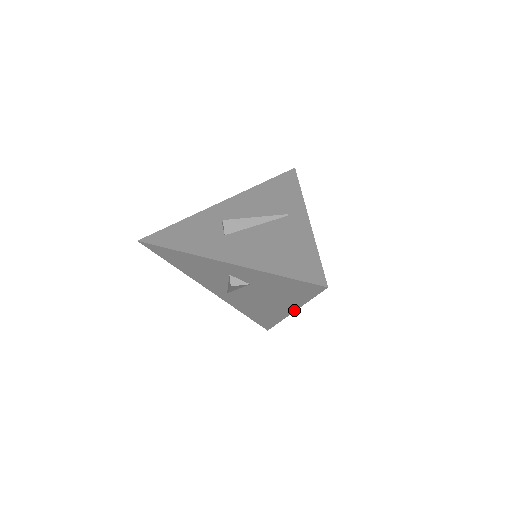
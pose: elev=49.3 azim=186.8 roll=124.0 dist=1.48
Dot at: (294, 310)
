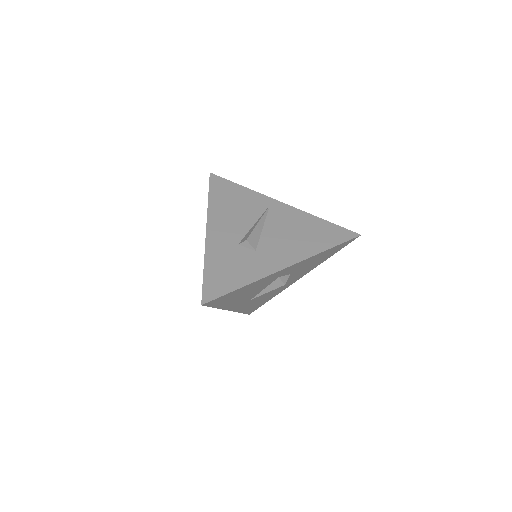
Dot at: occluded
